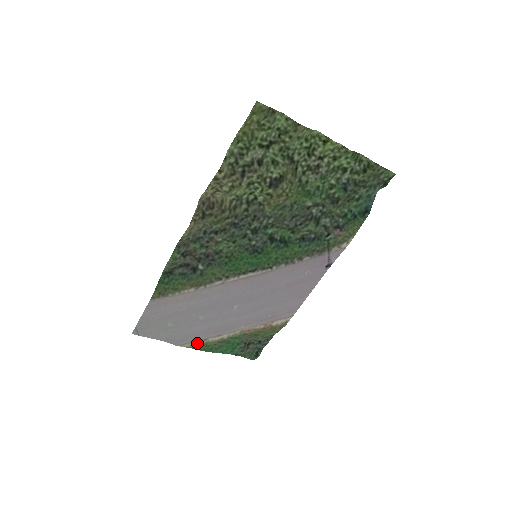
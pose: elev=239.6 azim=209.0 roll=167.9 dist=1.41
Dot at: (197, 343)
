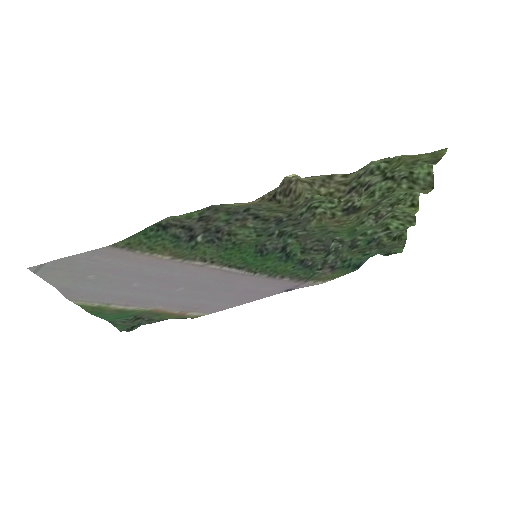
Dot at: (94, 304)
